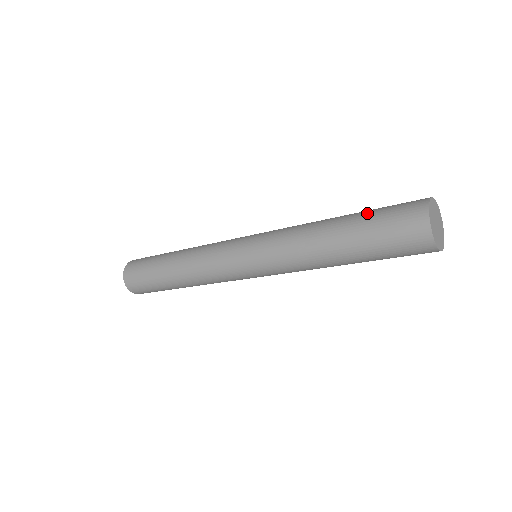
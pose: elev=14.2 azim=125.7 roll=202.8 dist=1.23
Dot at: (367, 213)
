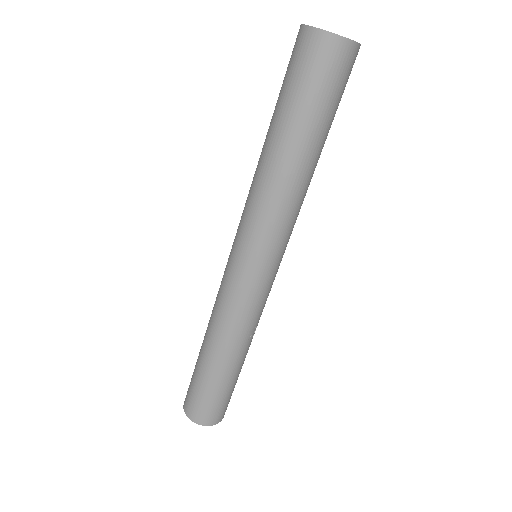
Dot at: occluded
